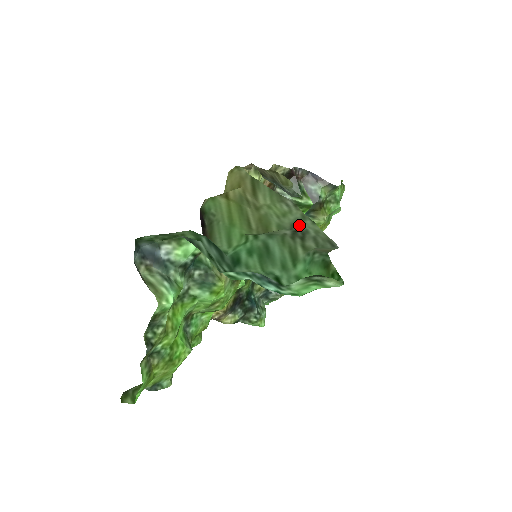
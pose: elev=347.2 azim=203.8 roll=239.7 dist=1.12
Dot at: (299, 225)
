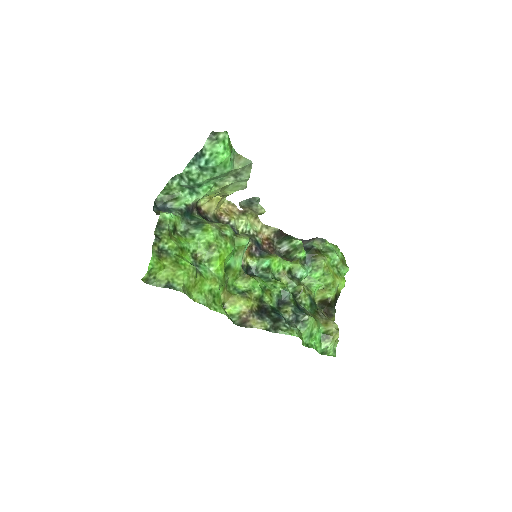
Dot at: (241, 179)
